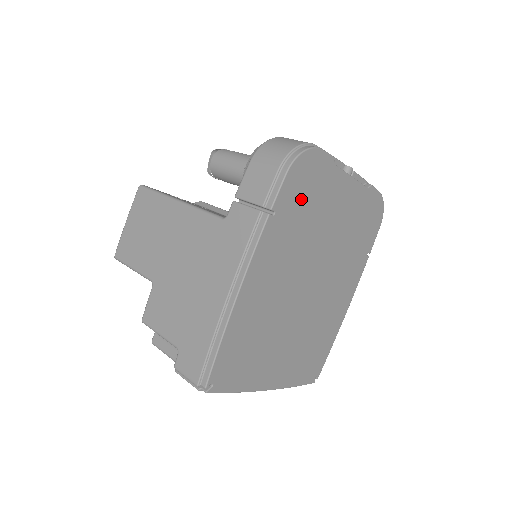
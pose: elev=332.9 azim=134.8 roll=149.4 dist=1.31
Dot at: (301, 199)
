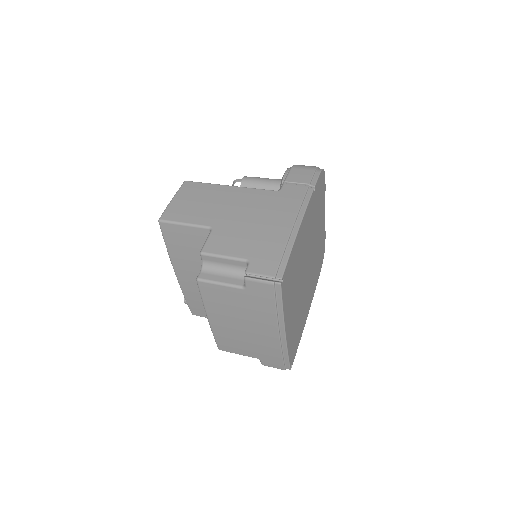
Dot at: (318, 197)
